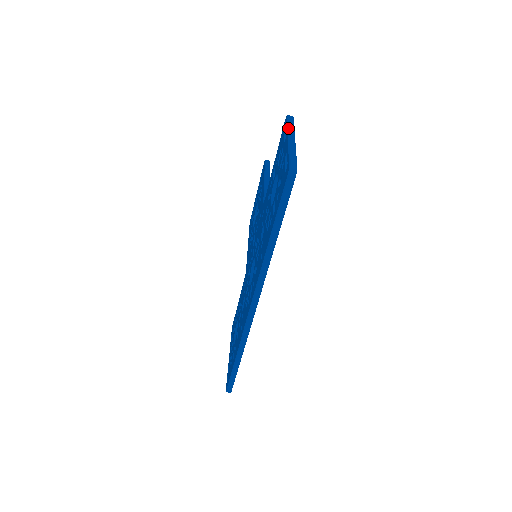
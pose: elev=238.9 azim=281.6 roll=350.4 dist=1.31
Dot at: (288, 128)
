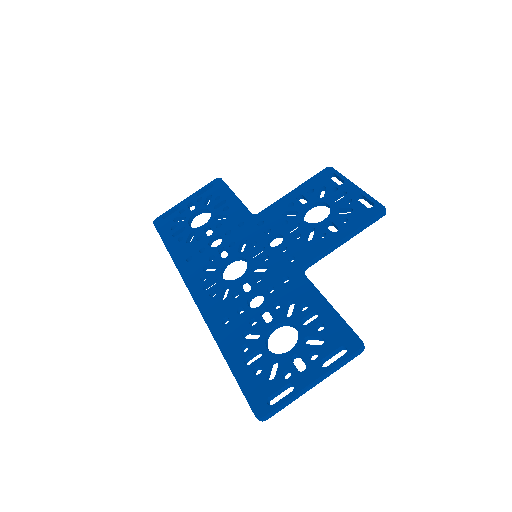
Dot at: (332, 370)
